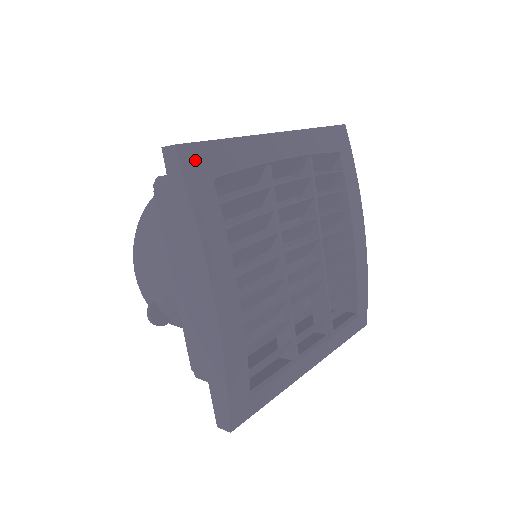
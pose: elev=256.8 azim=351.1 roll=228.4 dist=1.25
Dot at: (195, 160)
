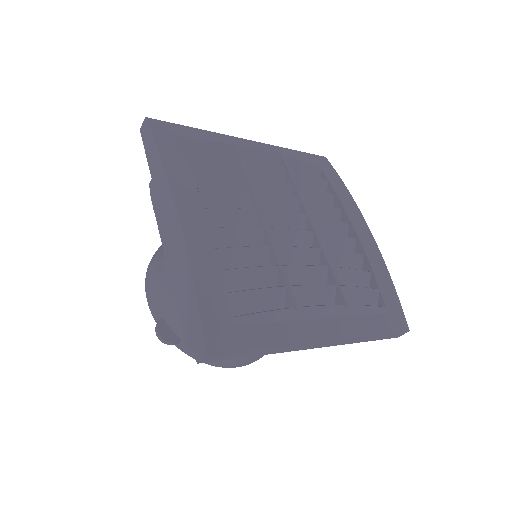
Dot at: (163, 128)
